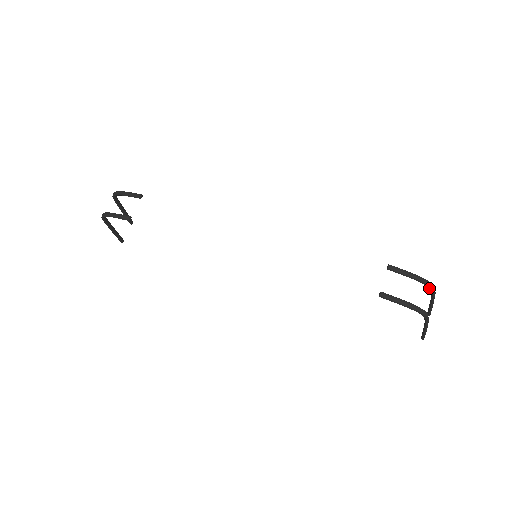
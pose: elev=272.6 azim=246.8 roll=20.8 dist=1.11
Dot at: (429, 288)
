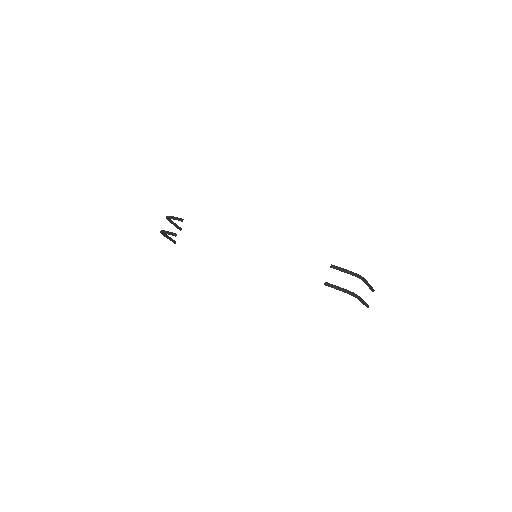
Dot at: (359, 278)
